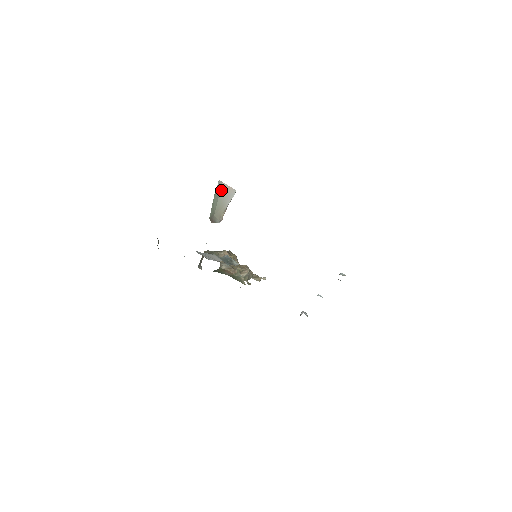
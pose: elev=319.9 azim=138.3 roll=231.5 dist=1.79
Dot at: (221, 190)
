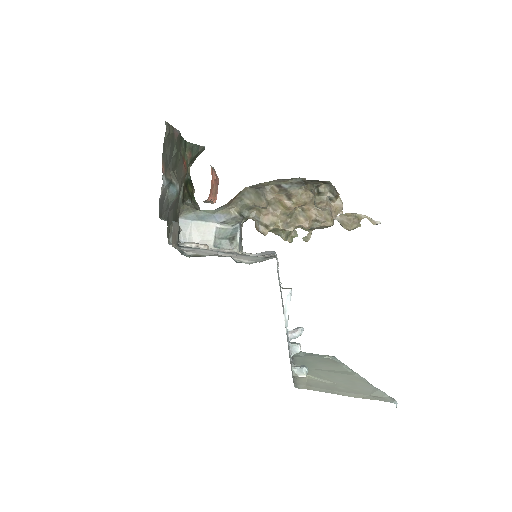
Dot at: occluded
